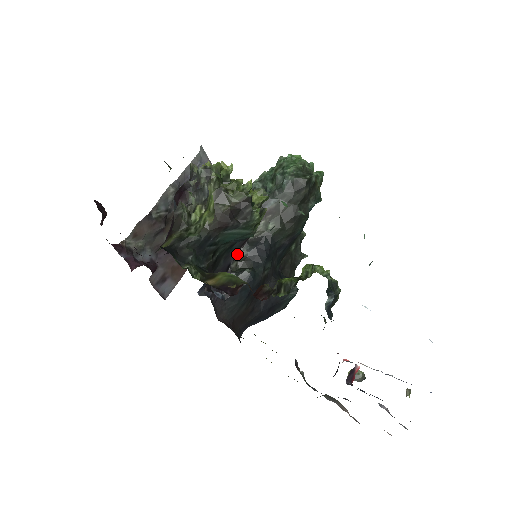
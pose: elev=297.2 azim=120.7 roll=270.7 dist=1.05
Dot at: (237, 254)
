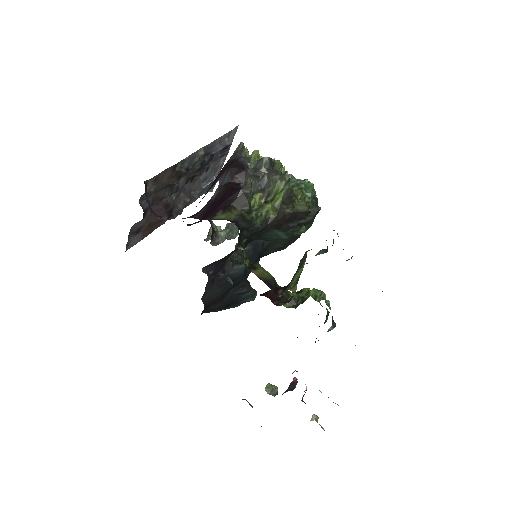
Dot at: occluded
